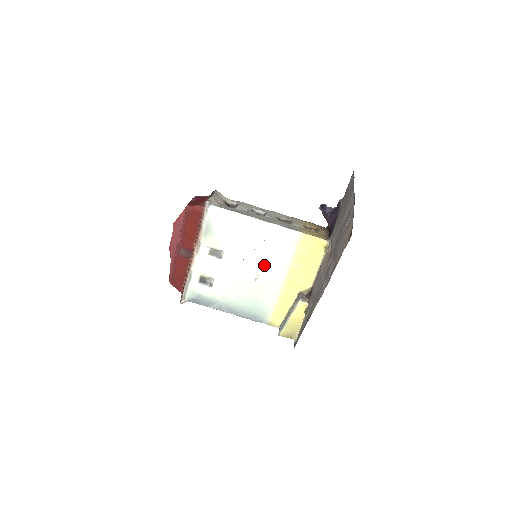
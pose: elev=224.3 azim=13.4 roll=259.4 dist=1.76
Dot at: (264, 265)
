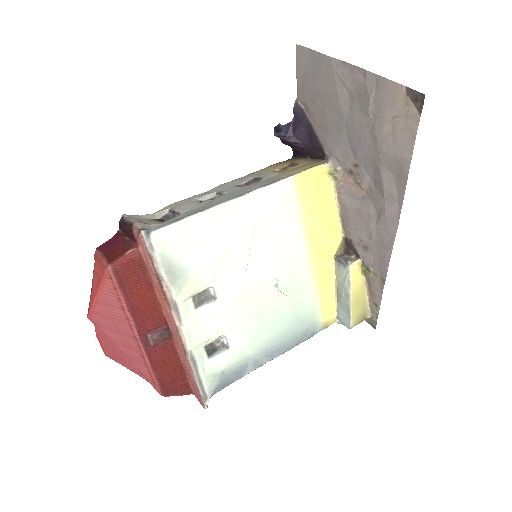
Dot at: (275, 259)
